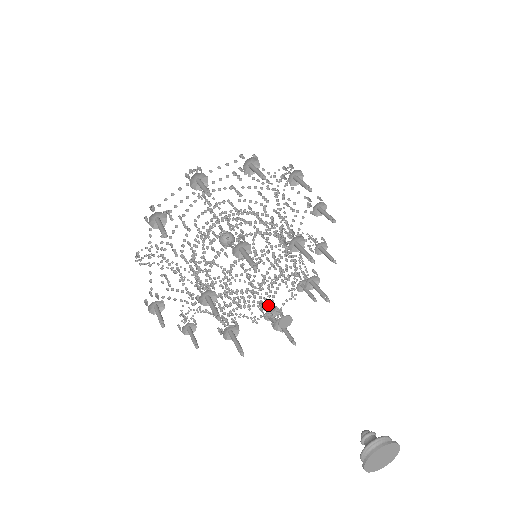
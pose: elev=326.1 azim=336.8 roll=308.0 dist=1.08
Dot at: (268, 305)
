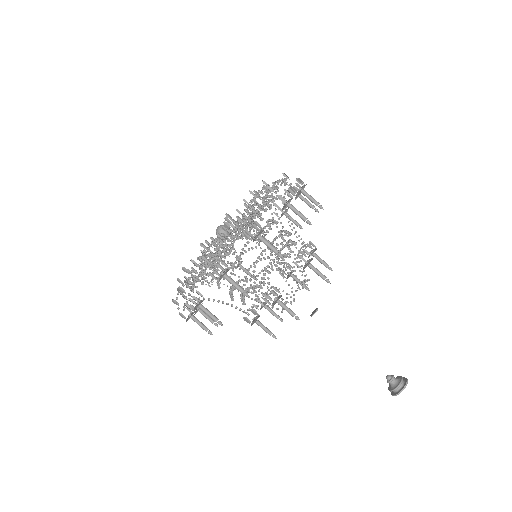
Dot at: occluded
